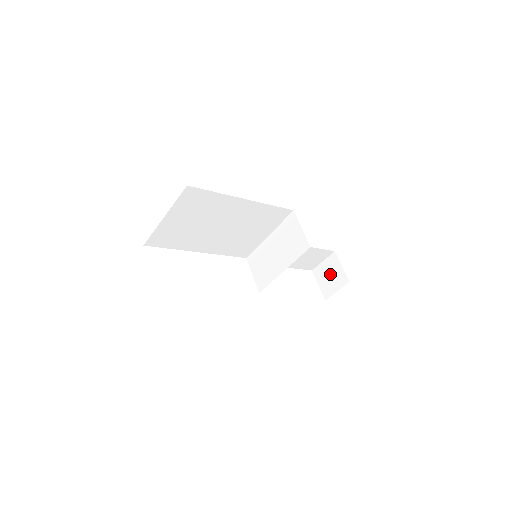
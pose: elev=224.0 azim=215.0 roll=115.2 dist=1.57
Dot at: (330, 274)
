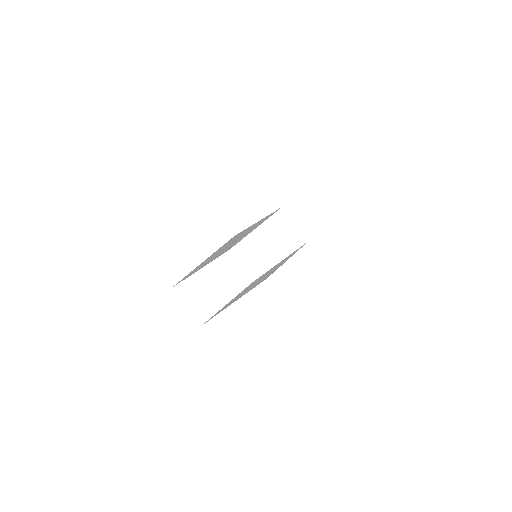
Dot at: occluded
